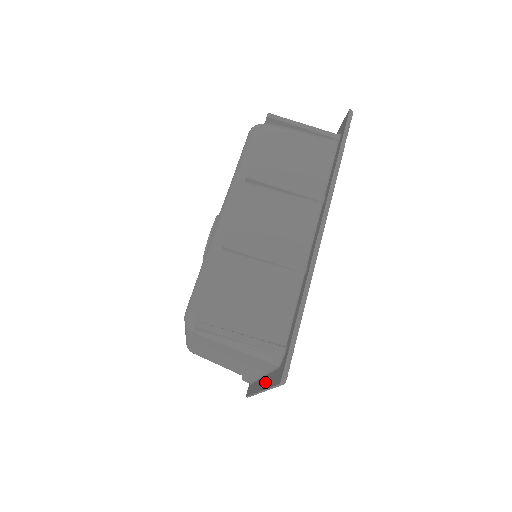
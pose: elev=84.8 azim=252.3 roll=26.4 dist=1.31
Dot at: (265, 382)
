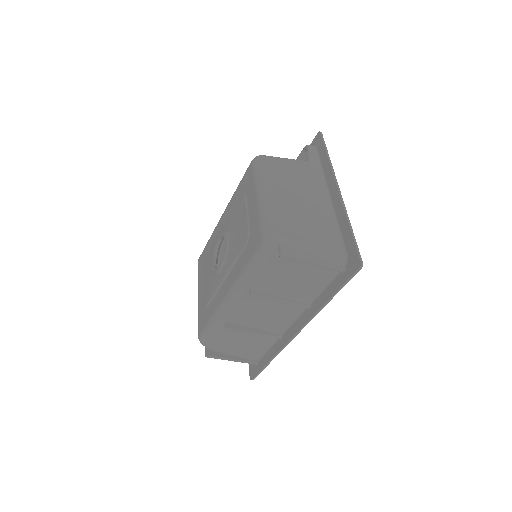
Dot at: occluded
